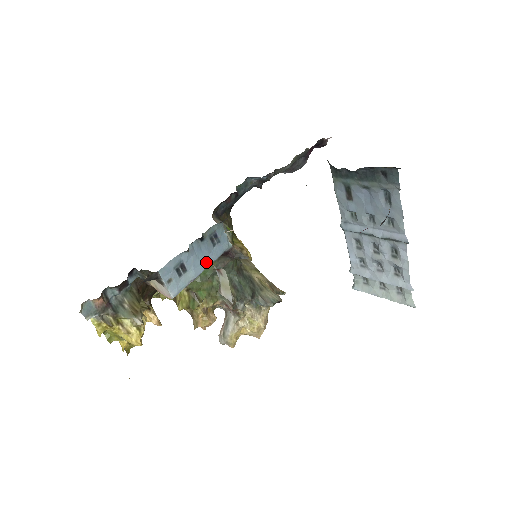
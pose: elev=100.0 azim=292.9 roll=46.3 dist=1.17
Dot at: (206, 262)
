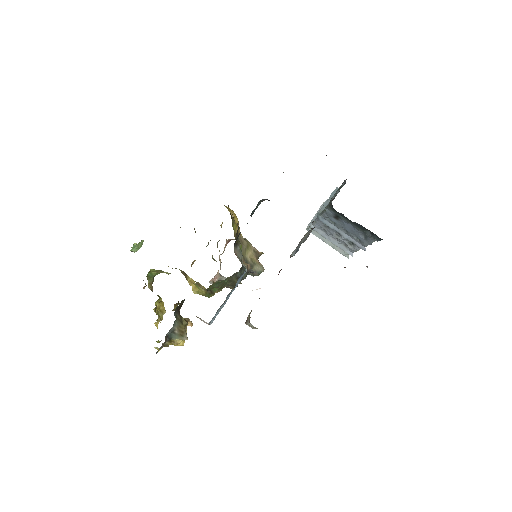
Dot at: (231, 292)
